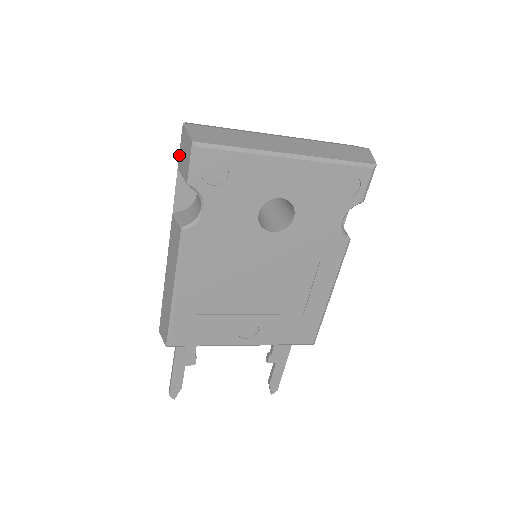
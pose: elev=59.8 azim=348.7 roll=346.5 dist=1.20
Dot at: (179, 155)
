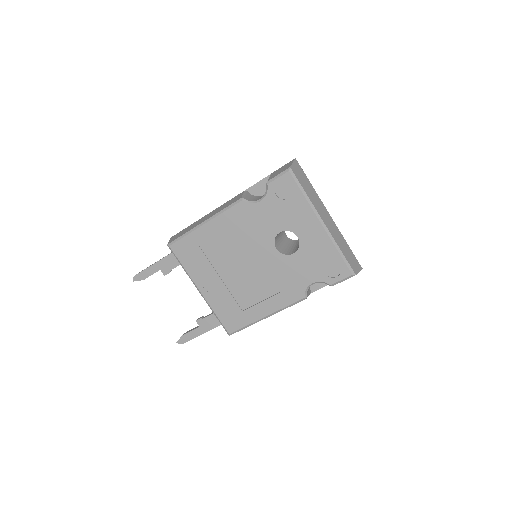
Dot at: (278, 169)
